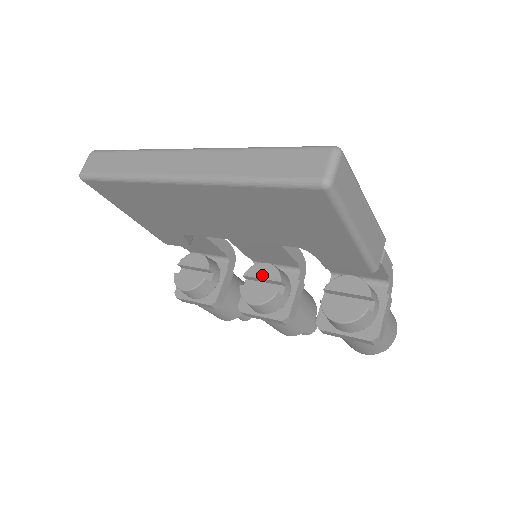
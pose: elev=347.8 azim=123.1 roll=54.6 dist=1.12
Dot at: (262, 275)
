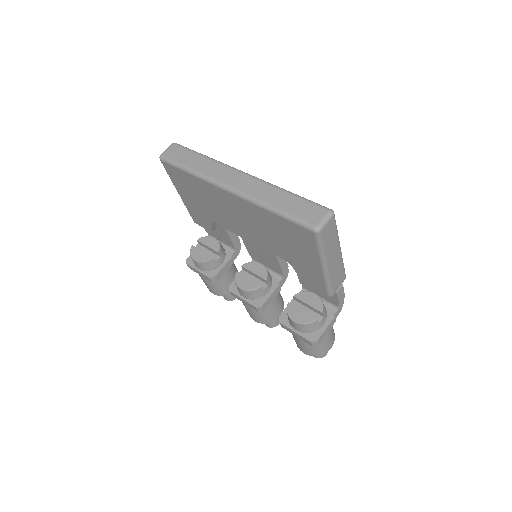
Dot at: (255, 271)
